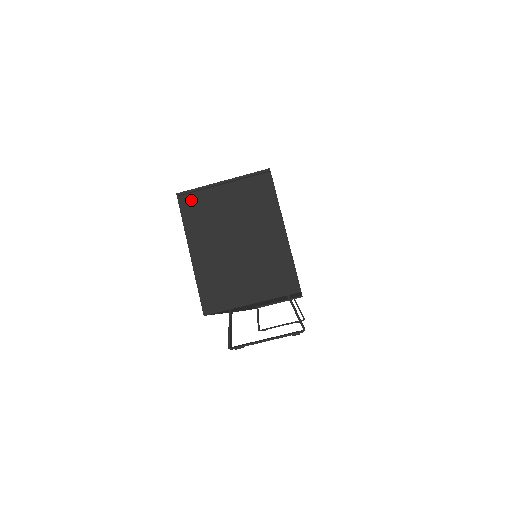
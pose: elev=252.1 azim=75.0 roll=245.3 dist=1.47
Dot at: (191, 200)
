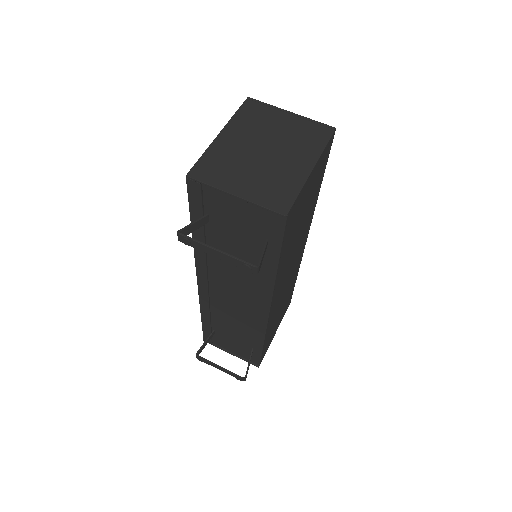
Dot at: (255, 106)
